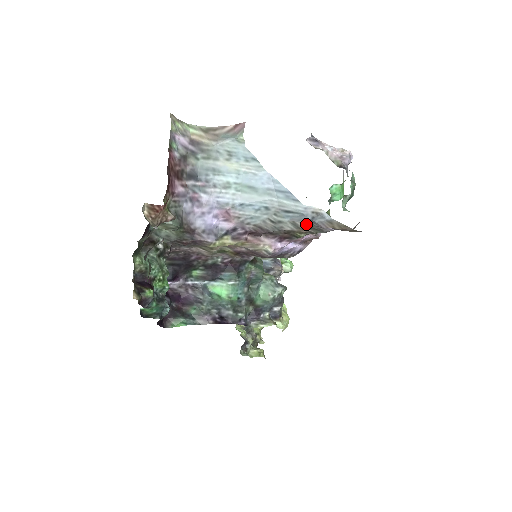
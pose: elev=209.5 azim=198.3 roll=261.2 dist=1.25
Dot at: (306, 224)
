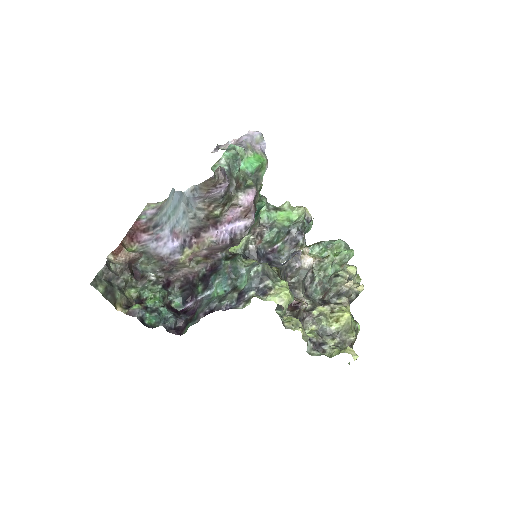
Dot at: (202, 203)
